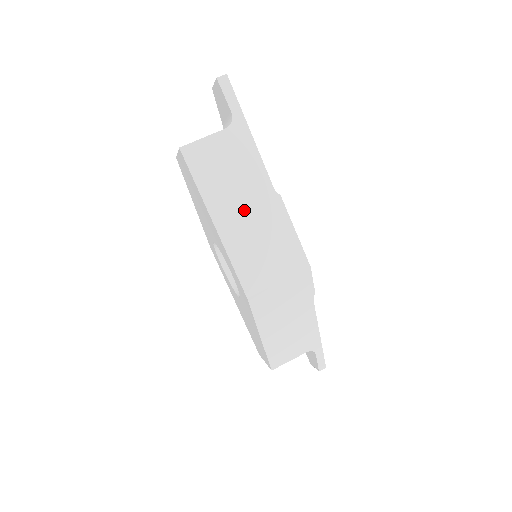
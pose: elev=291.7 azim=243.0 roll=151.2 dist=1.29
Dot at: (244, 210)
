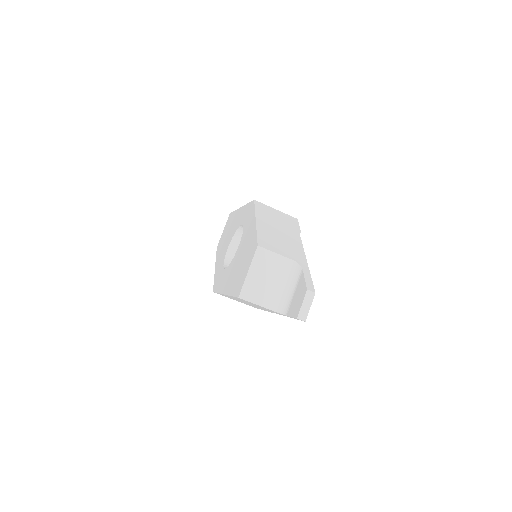
Dot at: occluded
